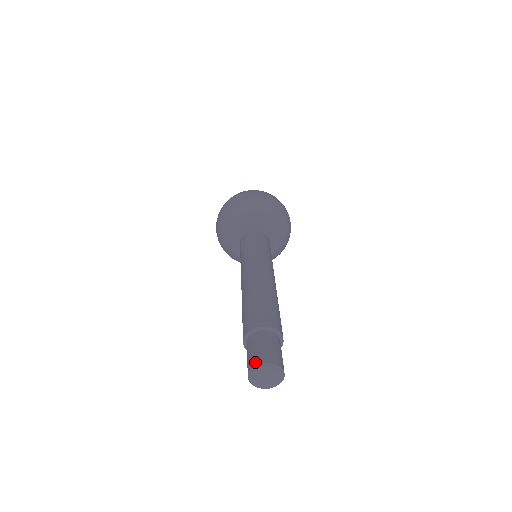
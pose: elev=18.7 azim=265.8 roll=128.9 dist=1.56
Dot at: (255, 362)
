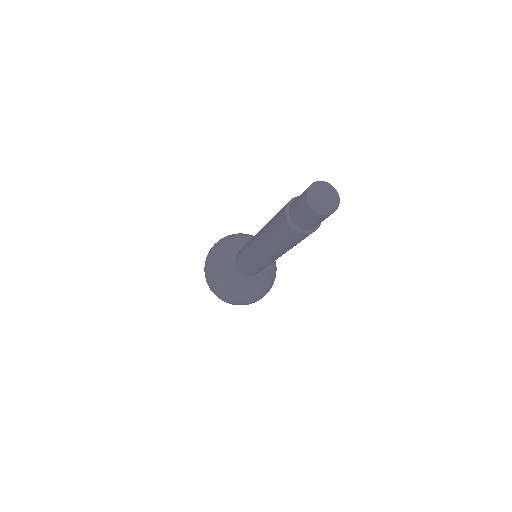
Dot at: (312, 183)
